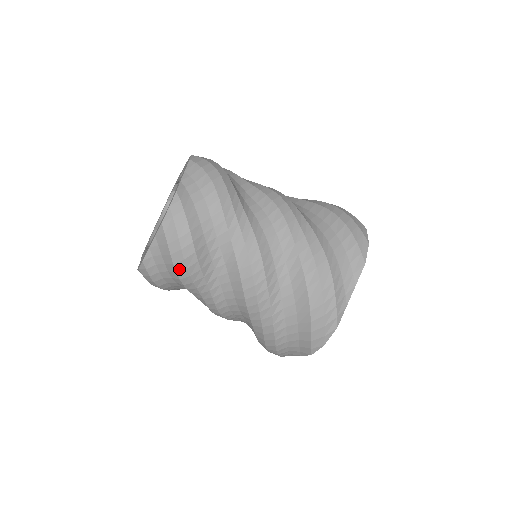
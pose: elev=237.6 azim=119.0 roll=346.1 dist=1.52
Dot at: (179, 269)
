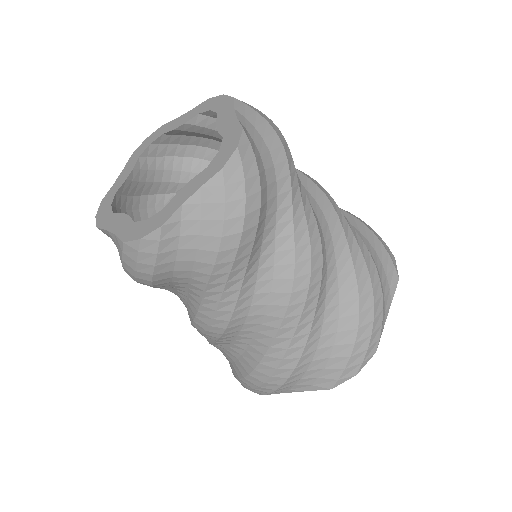
Dot at: (226, 246)
